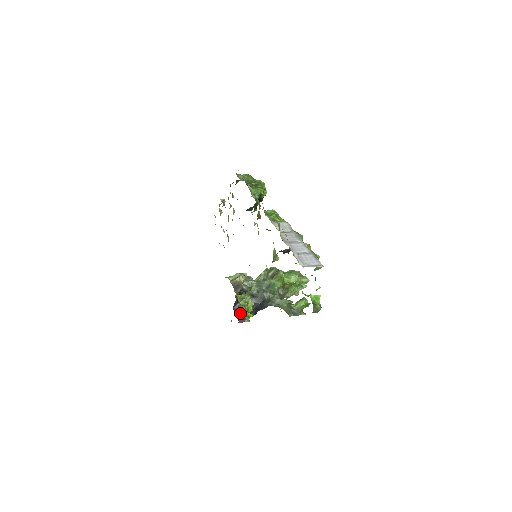
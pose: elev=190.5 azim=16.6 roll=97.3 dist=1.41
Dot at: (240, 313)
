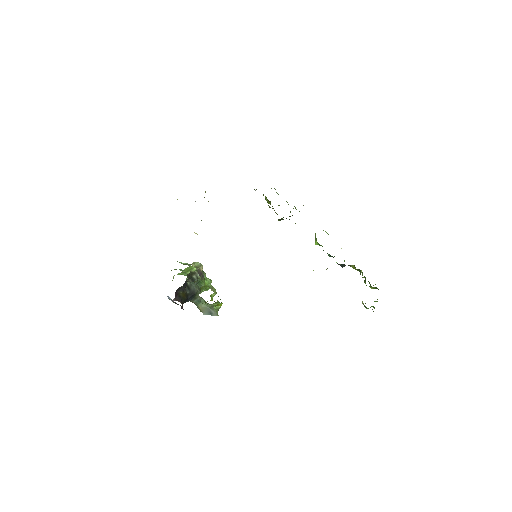
Dot at: (178, 300)
